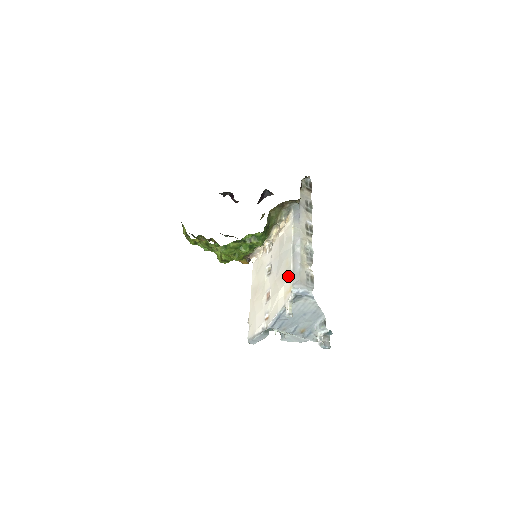
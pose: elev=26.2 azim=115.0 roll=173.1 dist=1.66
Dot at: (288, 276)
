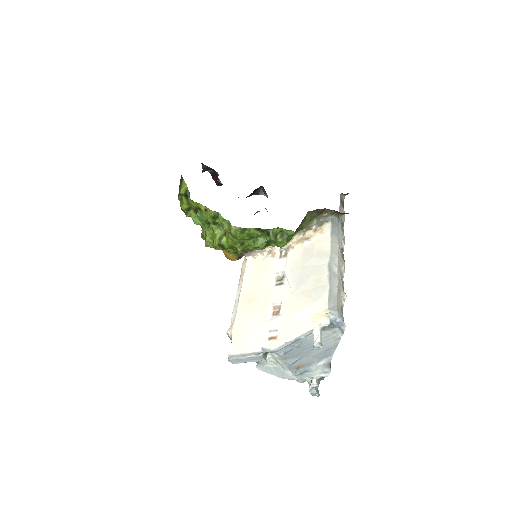
Dot at: (322, 296)
